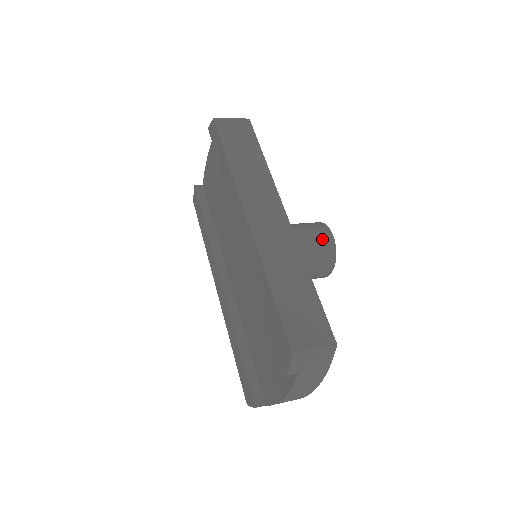
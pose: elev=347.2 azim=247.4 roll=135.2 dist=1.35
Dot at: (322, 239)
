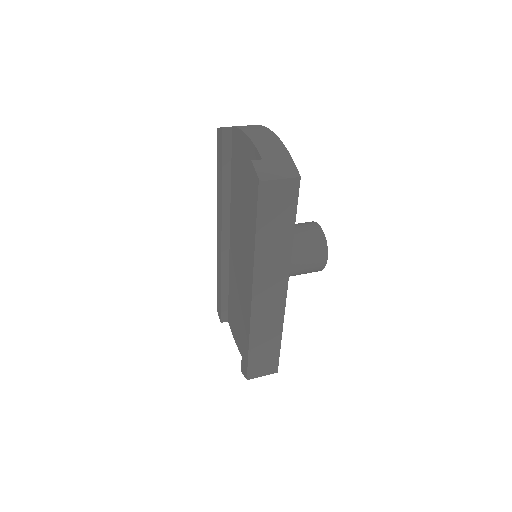
Dot at: (315, 266)
